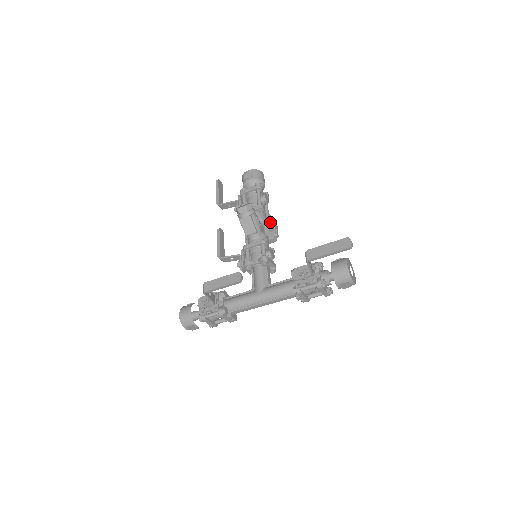
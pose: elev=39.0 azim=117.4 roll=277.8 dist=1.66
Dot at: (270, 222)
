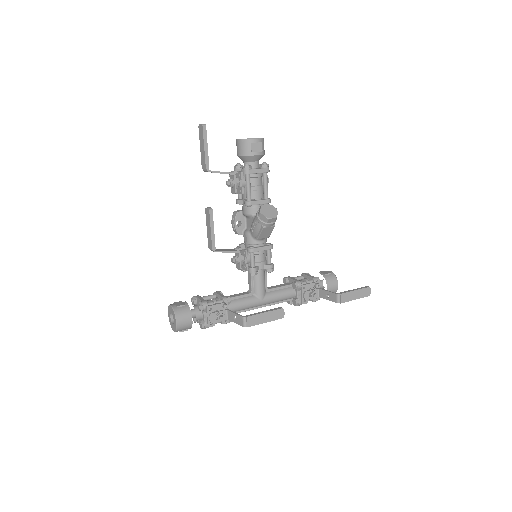
Dot at: occluded
